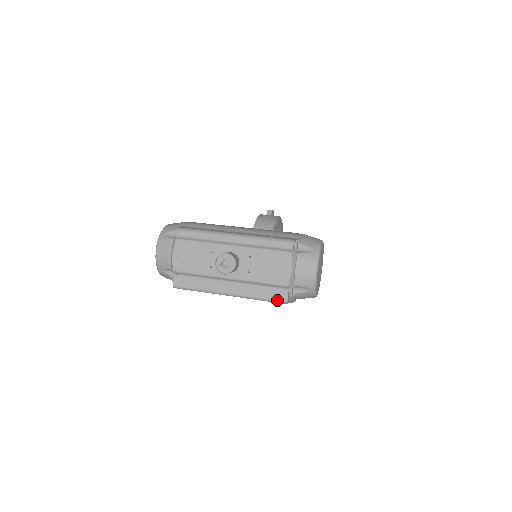
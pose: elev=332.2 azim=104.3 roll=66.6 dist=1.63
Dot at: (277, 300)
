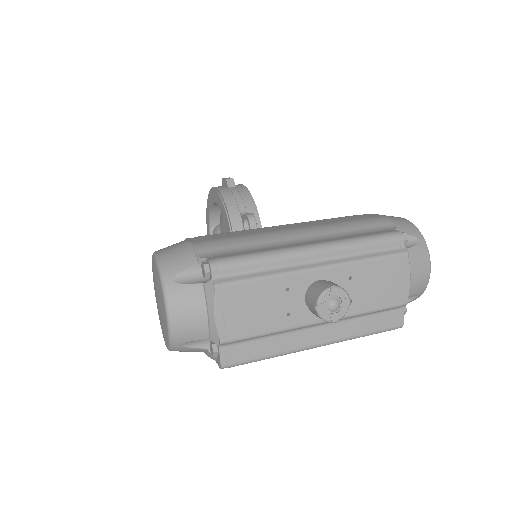
Dot at: (390, 328)
